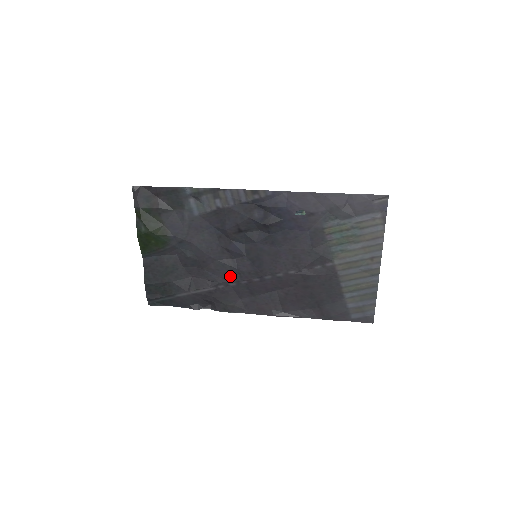
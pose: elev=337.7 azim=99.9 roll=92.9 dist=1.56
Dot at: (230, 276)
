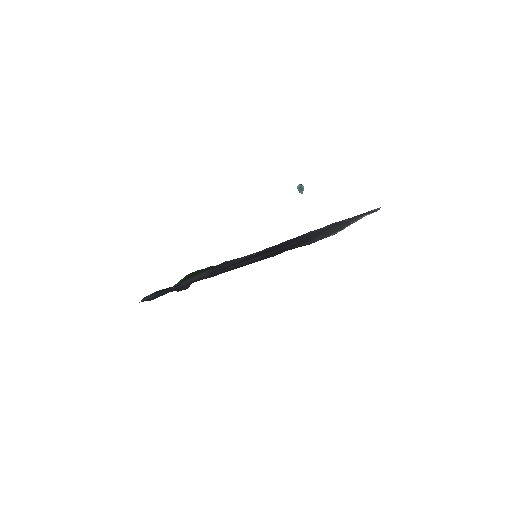
Dot at: occluded
